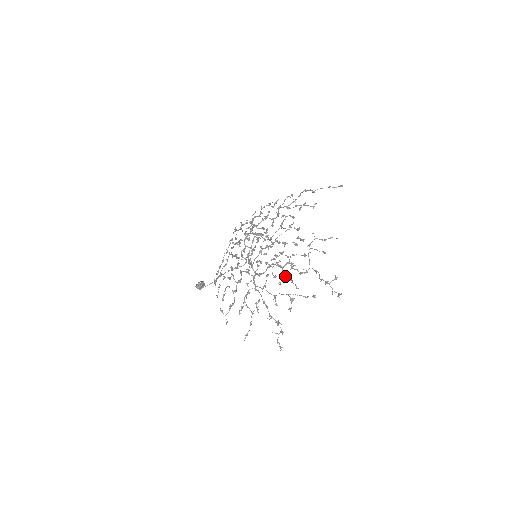
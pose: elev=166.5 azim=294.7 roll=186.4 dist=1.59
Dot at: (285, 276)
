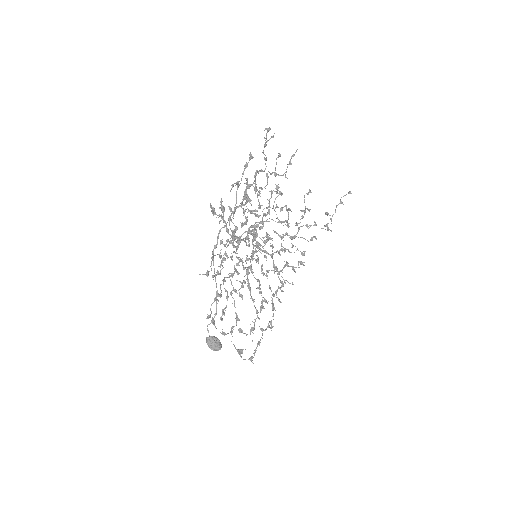
Dot at: (244, 192)
